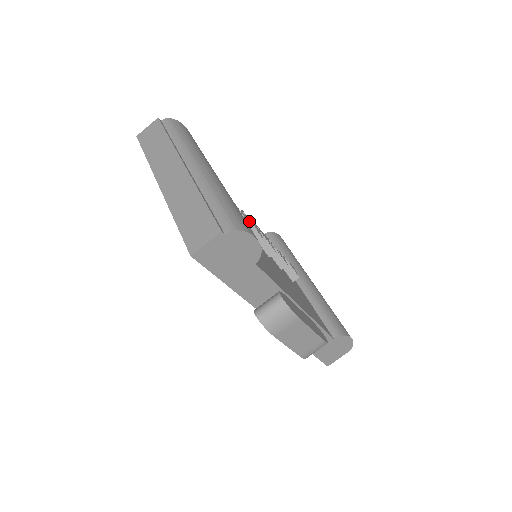
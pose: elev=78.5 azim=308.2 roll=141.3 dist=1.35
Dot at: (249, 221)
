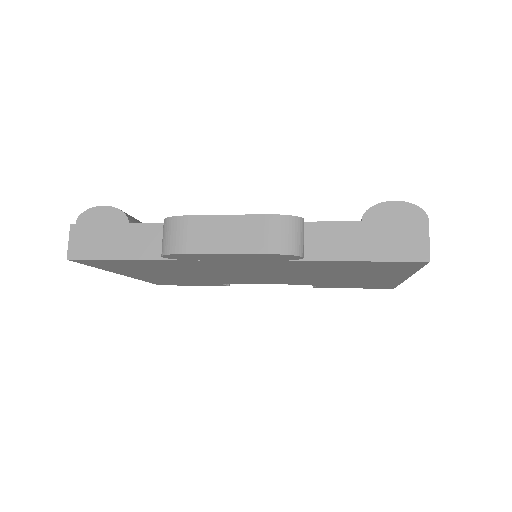
Dot at: occluded
